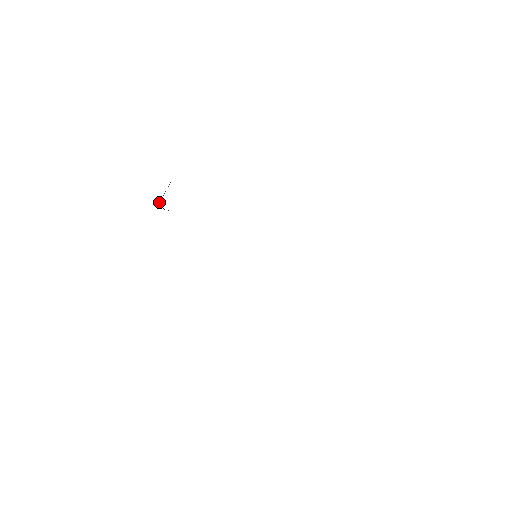
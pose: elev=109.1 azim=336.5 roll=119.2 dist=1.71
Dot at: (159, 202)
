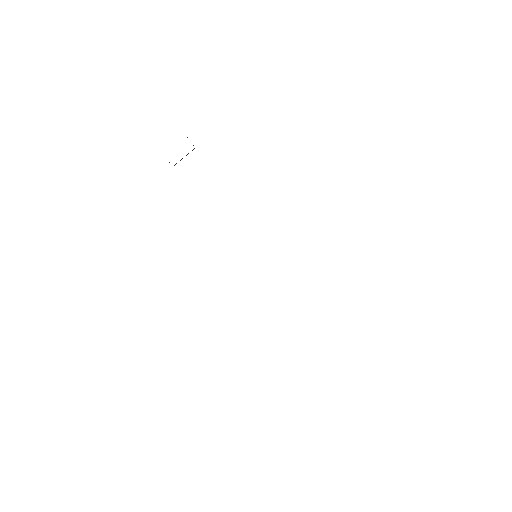
Dot at: occluded
